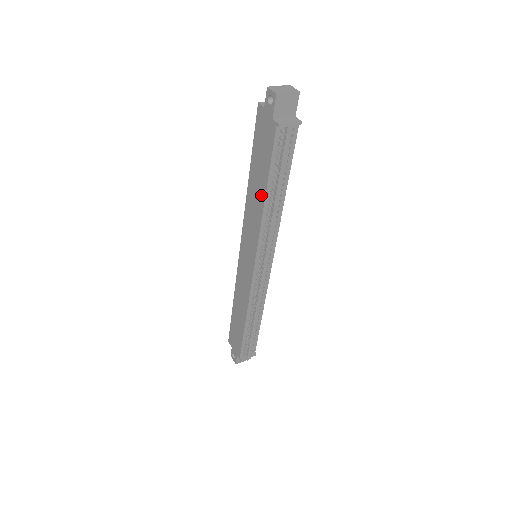
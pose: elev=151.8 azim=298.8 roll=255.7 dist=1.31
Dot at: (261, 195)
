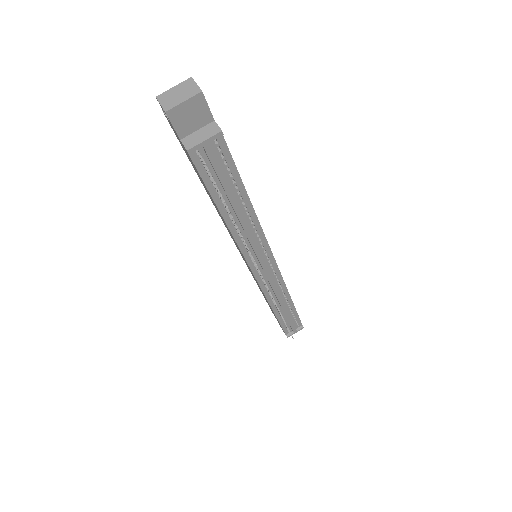
Dot at: (220, 214)
